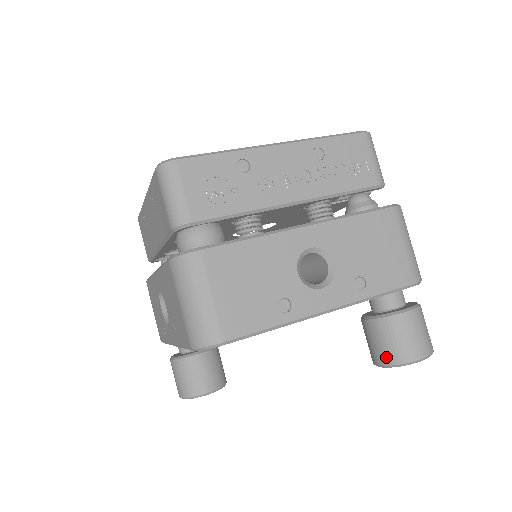
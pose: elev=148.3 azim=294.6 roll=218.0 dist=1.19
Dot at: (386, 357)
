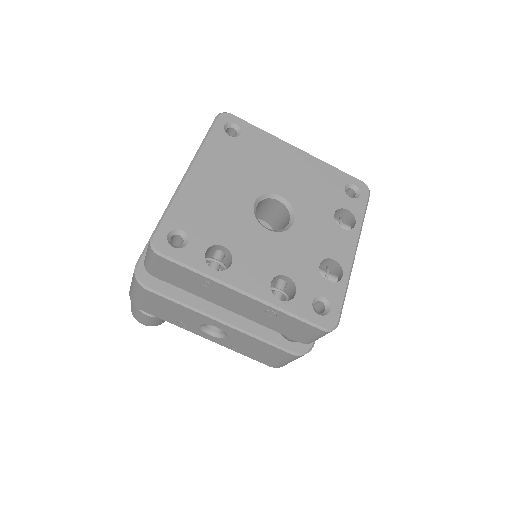
Dot at: occluded
